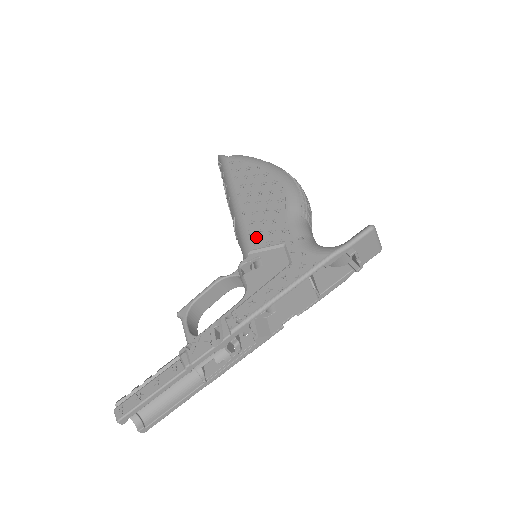
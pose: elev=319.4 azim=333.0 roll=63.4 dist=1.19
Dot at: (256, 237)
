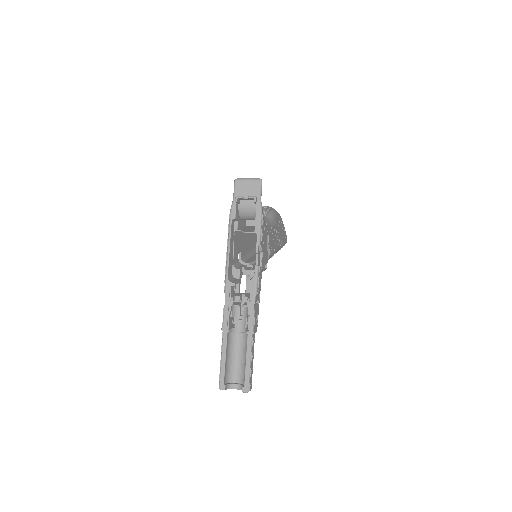
Dot at: occluded
